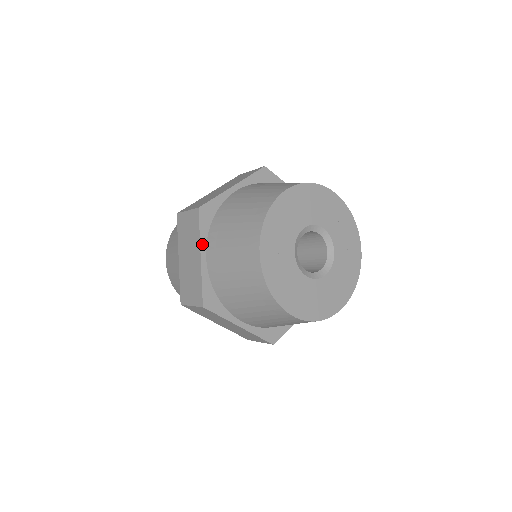
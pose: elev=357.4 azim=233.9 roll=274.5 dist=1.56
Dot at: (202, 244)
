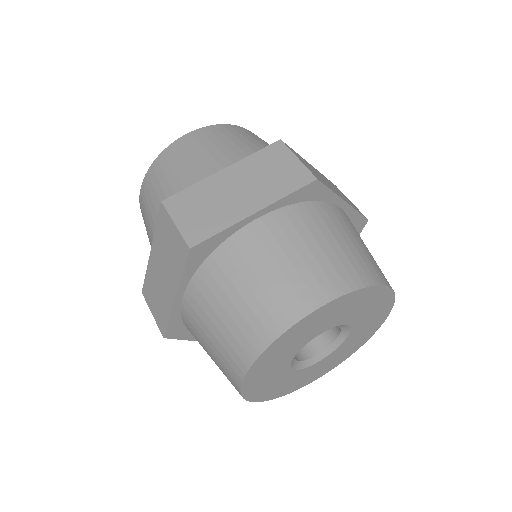
Dot at: (182, 285)
